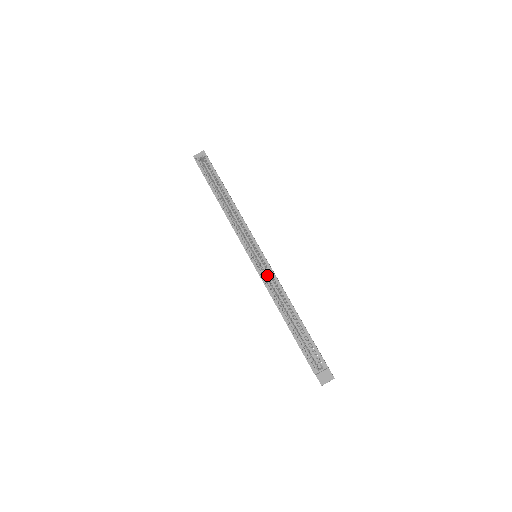
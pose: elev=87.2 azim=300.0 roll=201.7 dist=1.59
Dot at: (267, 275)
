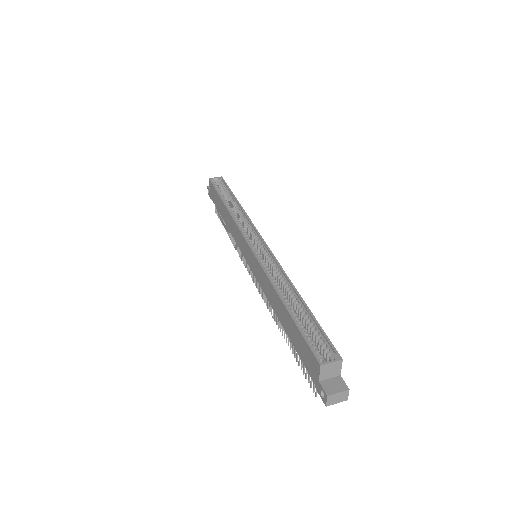
Dot at: occluded
